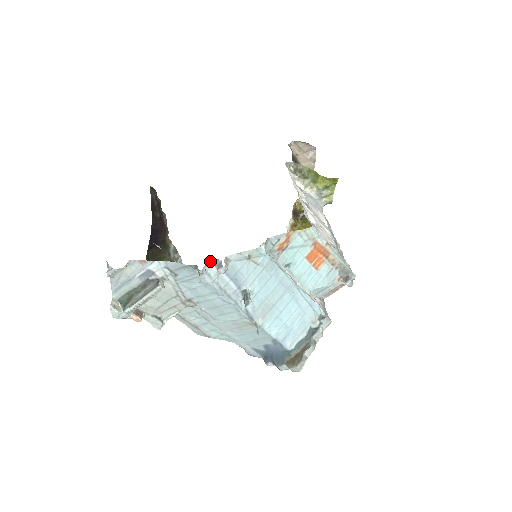
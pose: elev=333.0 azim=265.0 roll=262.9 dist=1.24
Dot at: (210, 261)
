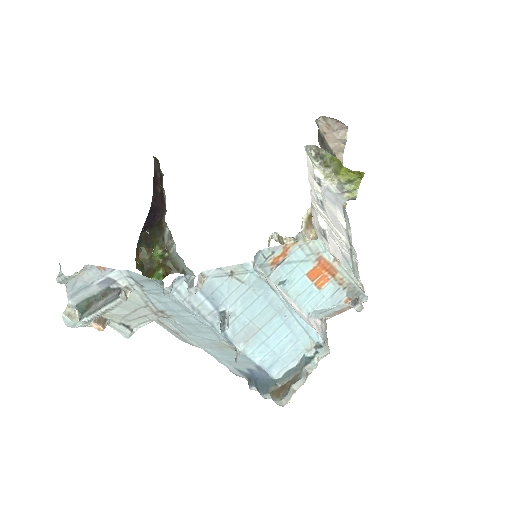
Dot at: (181, 276)
